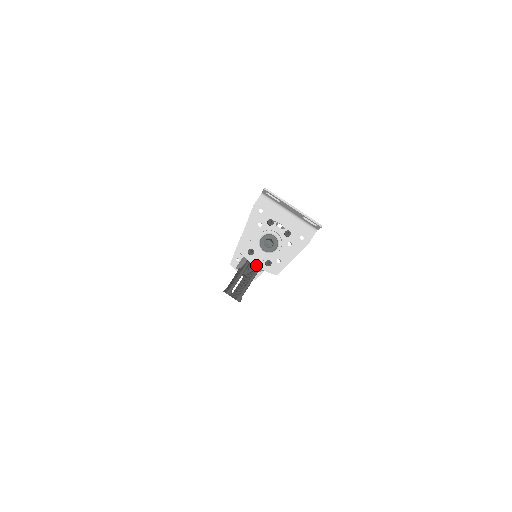
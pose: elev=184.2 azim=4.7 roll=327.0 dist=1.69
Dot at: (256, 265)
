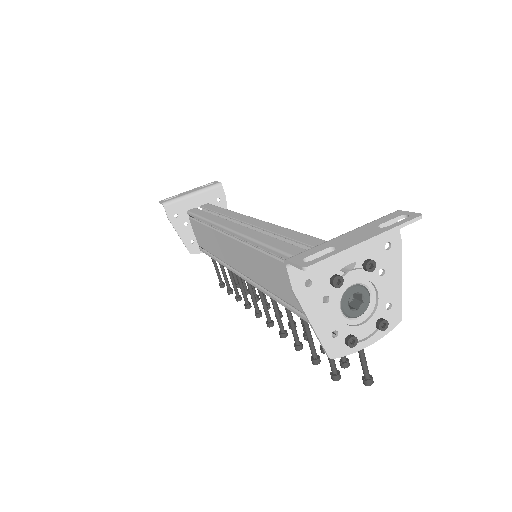
Dot at: (369, 344)
